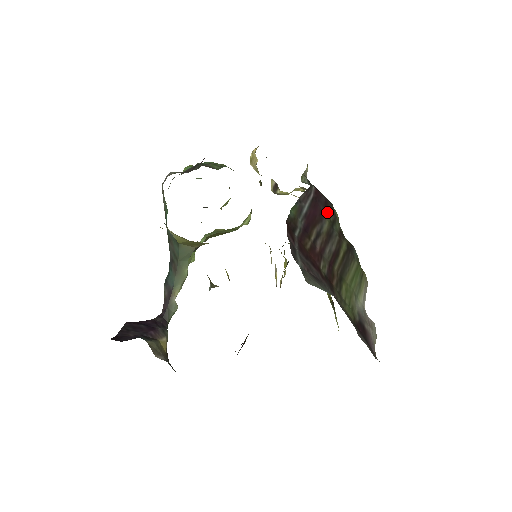
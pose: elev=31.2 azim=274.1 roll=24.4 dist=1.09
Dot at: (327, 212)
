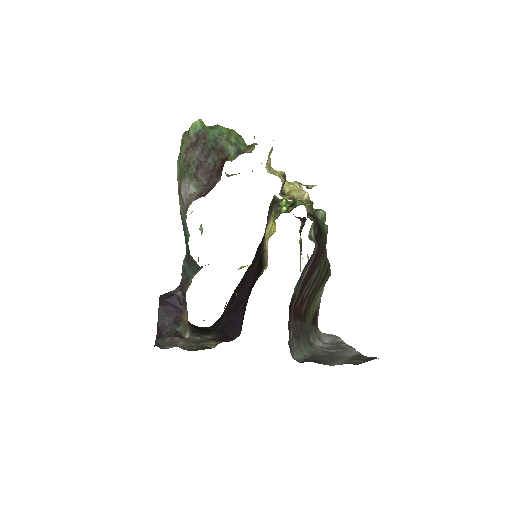
Dot at: (320, 260)
